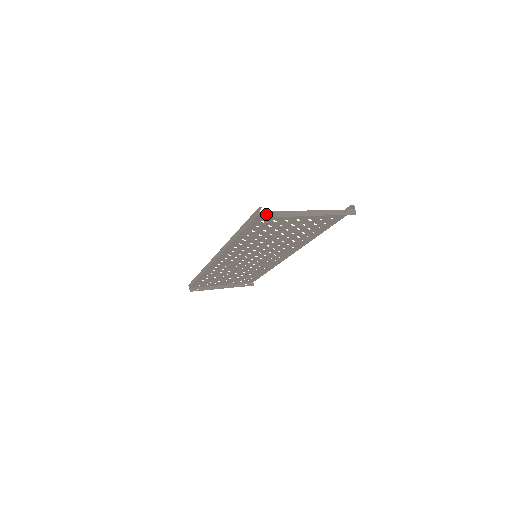
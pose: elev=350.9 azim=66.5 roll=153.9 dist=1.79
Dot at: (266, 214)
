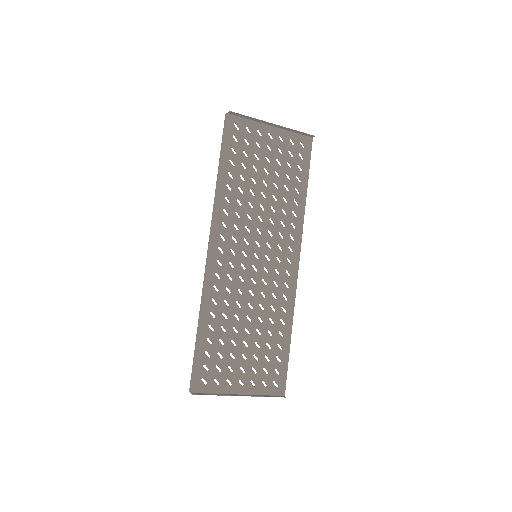
Dot at: (232, 113)
